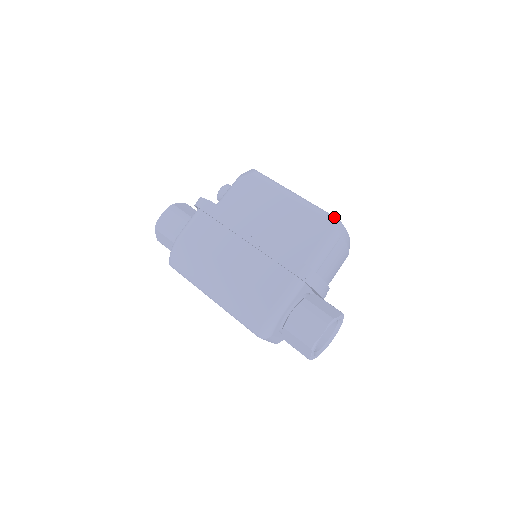
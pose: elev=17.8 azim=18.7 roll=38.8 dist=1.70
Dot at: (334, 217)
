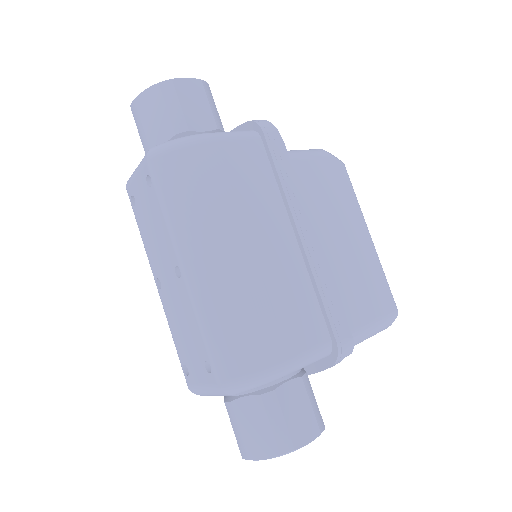
Dot at: occluded
